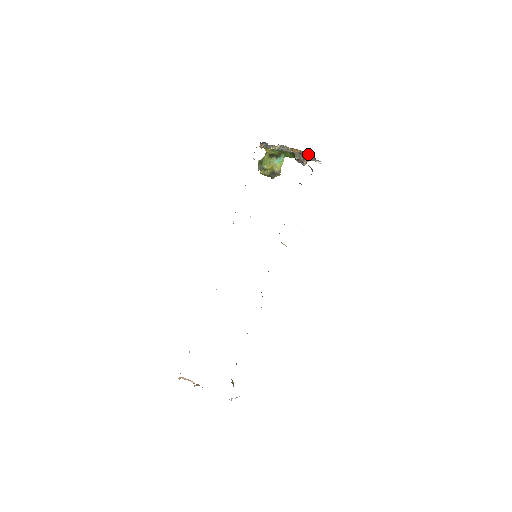
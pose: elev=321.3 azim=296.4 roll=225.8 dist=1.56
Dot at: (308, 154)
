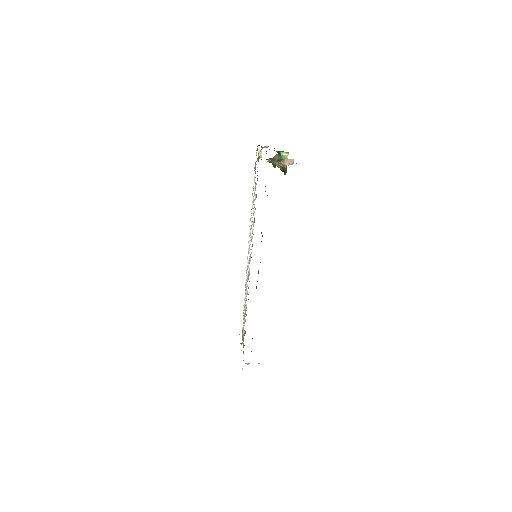
Dot at: (276, 159)
